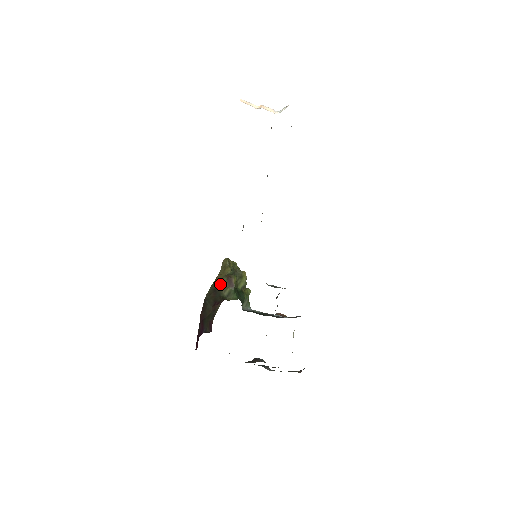
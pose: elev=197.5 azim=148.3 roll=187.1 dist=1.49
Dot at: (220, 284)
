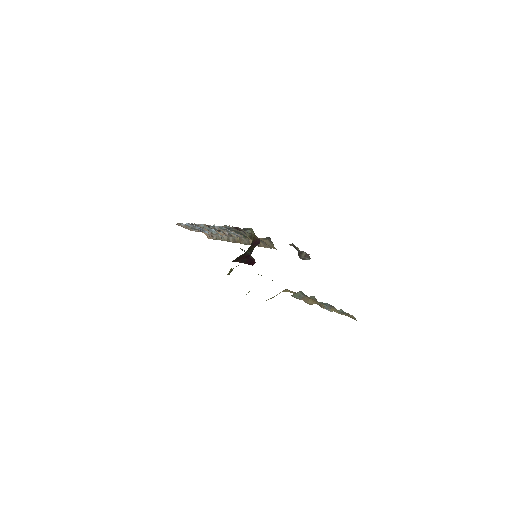
Dot at: occluded
